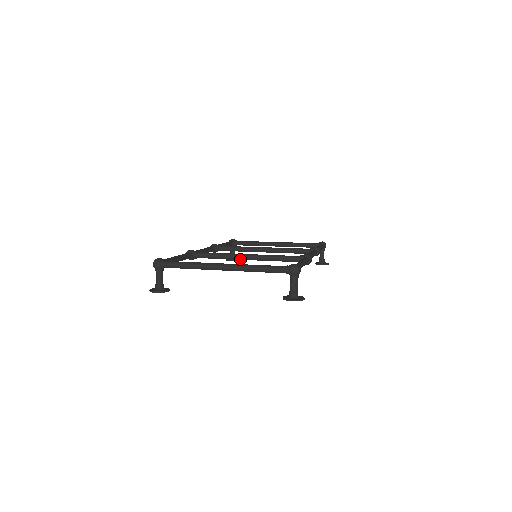
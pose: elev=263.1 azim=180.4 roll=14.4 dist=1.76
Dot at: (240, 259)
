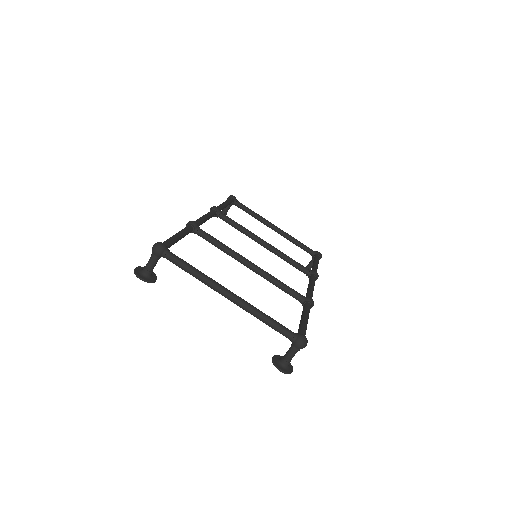
Dot at: (242, 263)
